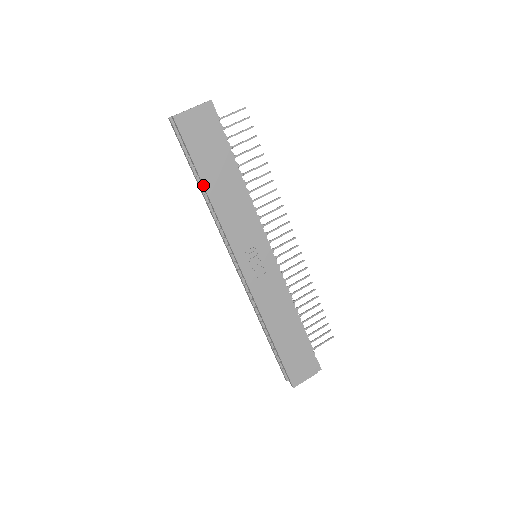
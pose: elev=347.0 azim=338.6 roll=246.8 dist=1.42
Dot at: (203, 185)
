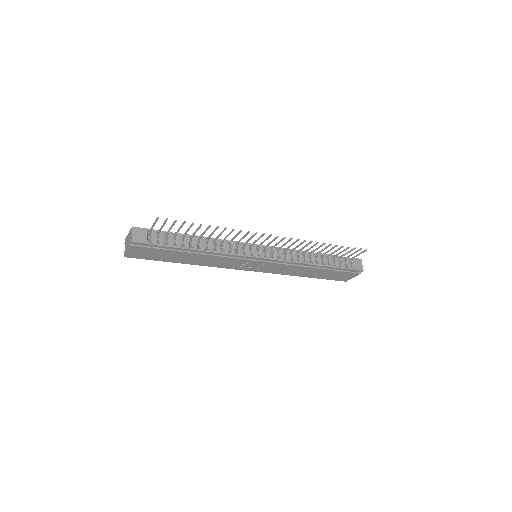
Dot at: occluded
